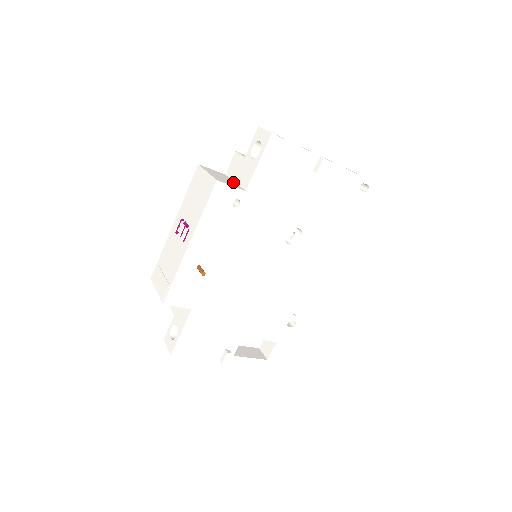
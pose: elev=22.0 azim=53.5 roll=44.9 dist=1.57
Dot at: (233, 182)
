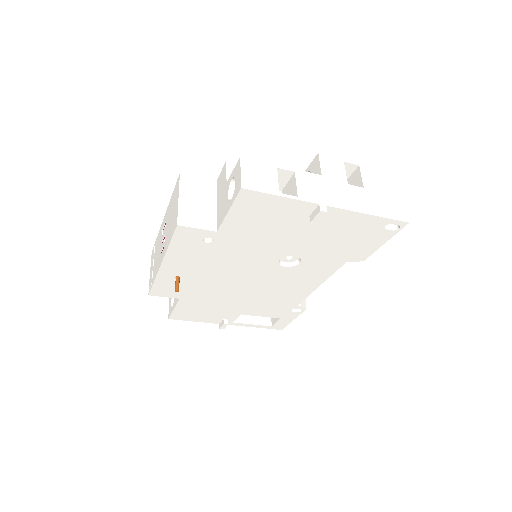
Dot at: (212, 208)
